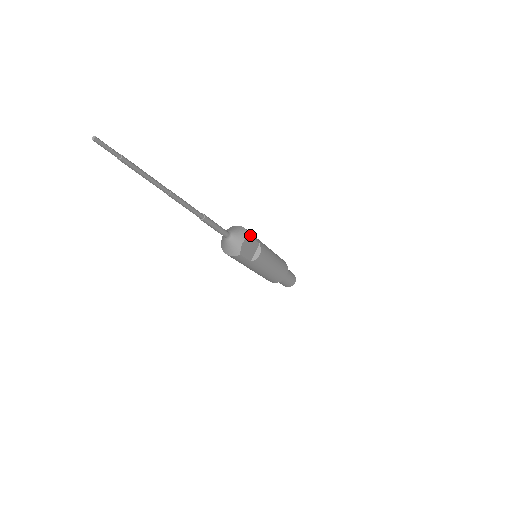
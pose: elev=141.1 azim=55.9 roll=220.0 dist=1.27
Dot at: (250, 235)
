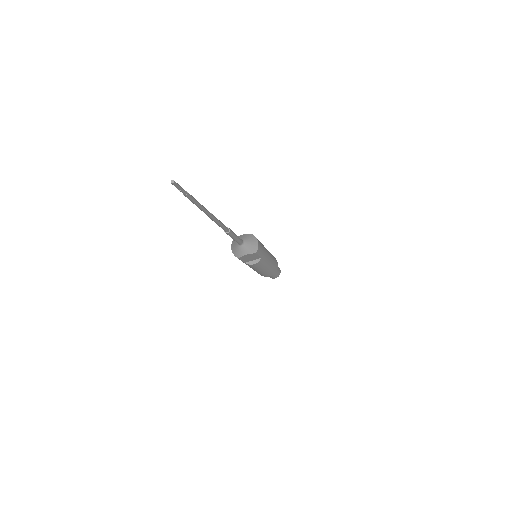
Dot at: (257, 252)
